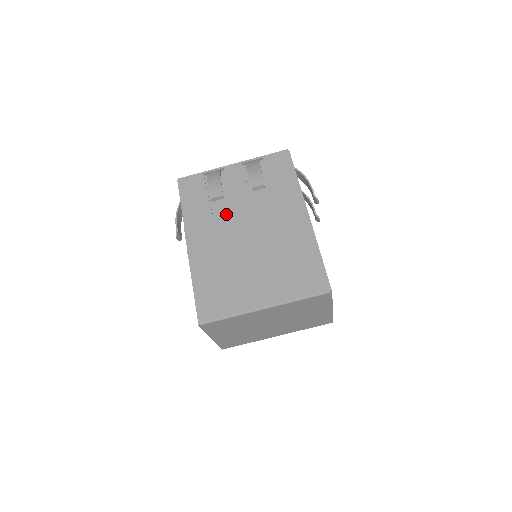
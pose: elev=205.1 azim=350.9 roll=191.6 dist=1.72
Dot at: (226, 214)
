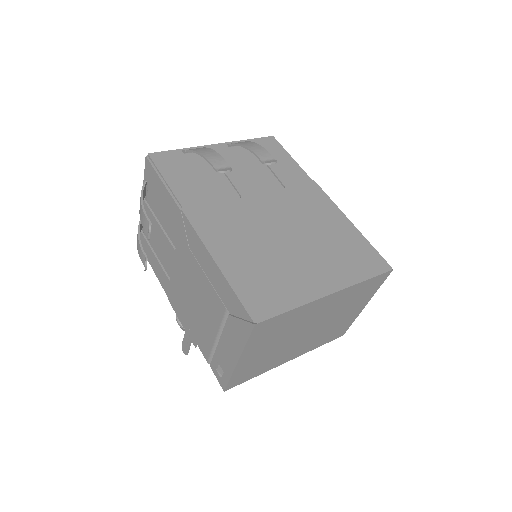
Dot at: (230, 194)
